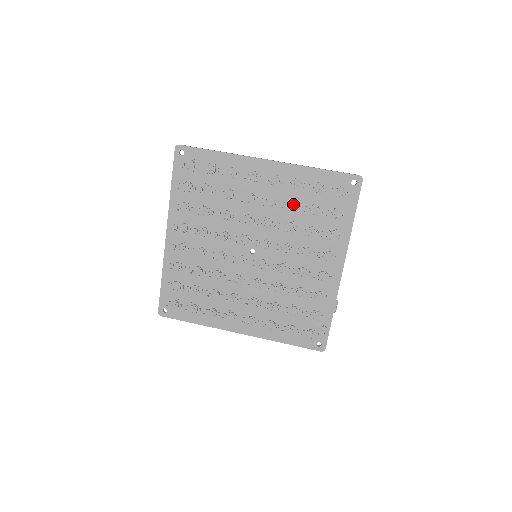
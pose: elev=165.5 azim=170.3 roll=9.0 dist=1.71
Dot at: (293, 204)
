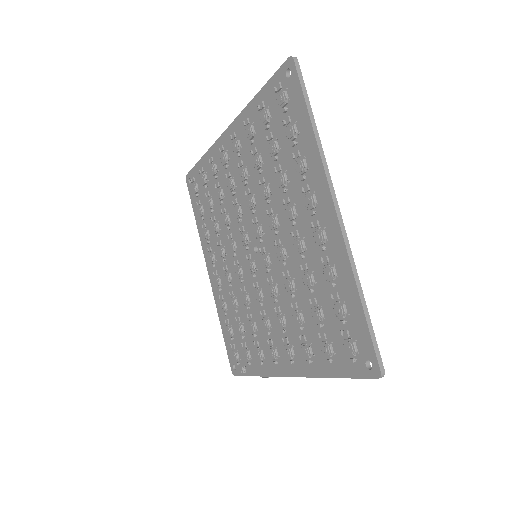
Dot at: (308, 280)
